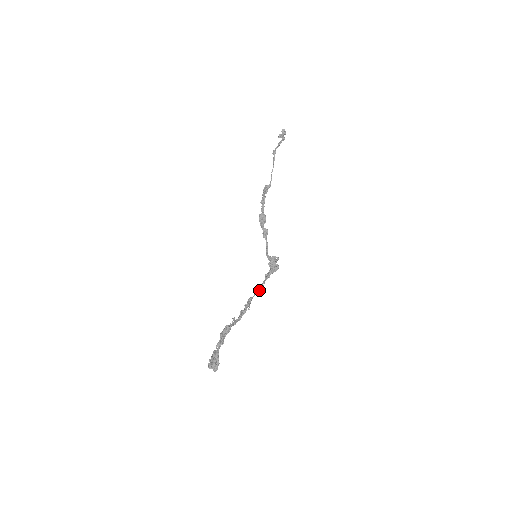
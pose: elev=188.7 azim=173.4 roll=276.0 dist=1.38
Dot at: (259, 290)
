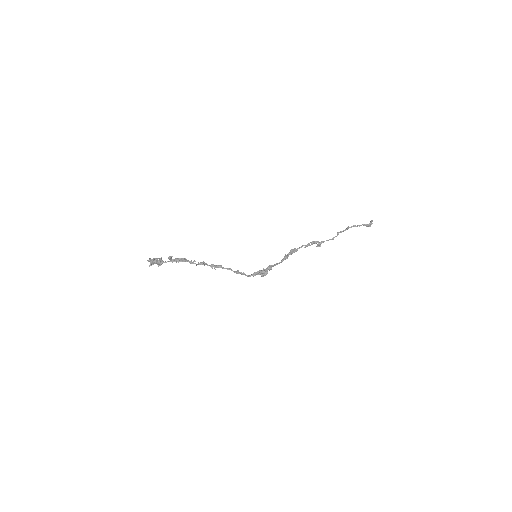
Dot at: occluded
